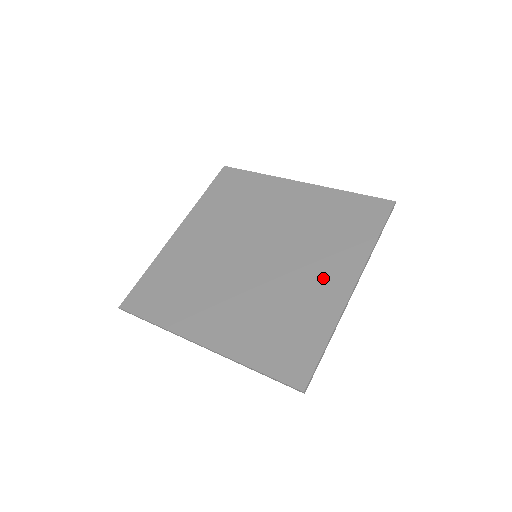
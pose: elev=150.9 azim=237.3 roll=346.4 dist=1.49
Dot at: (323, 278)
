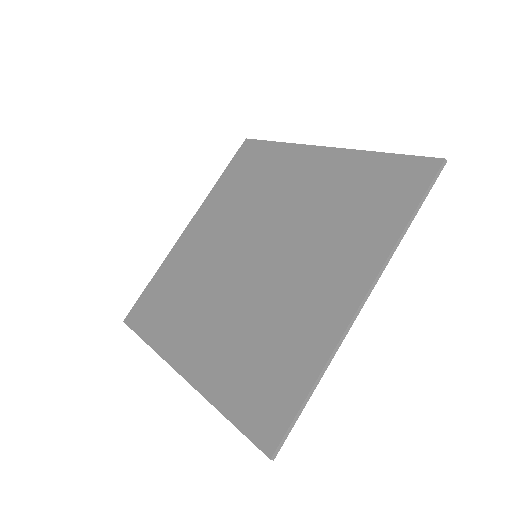
Dot at: (324, 287)
